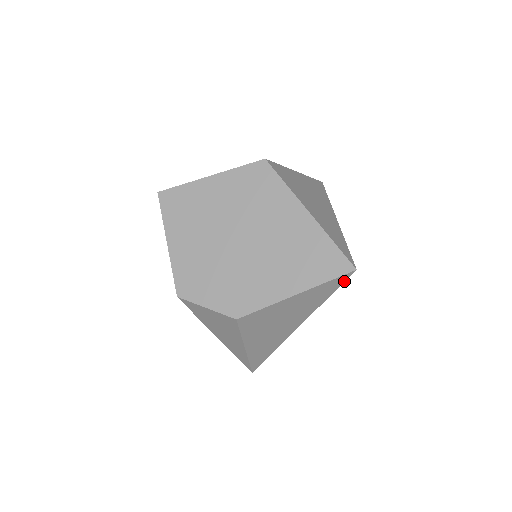
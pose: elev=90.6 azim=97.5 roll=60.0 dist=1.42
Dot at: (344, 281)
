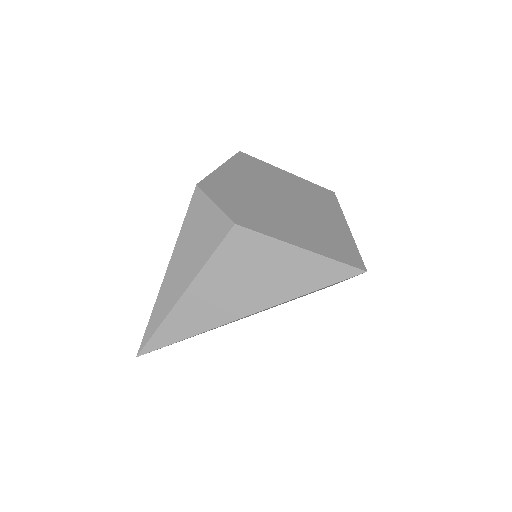
Dot at: occluded
